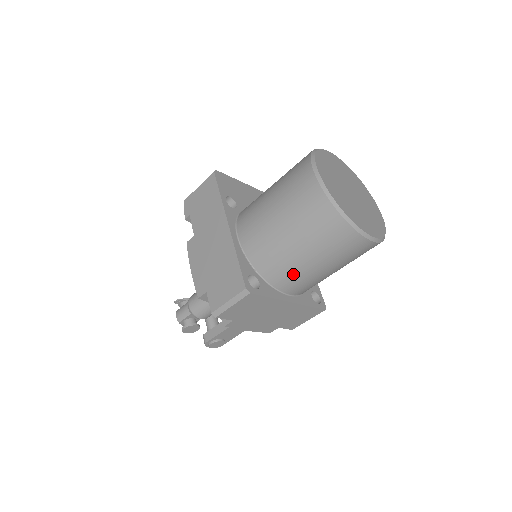
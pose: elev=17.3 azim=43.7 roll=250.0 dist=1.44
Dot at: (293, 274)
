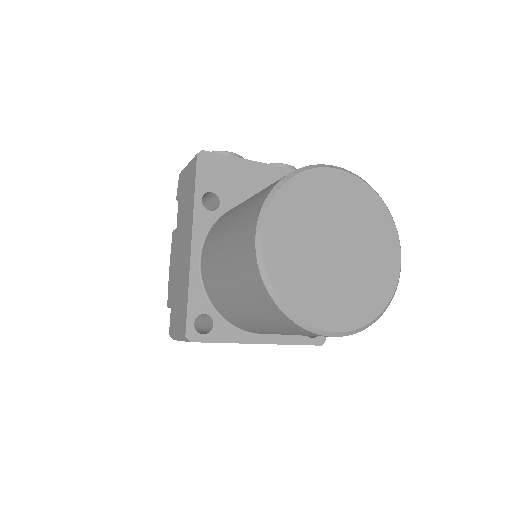
Dot at: (250, 327)
